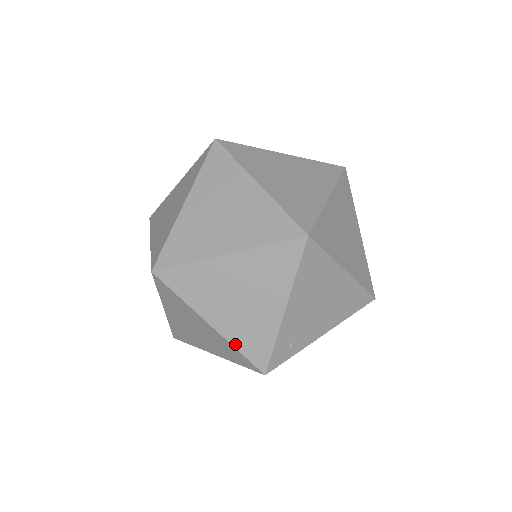
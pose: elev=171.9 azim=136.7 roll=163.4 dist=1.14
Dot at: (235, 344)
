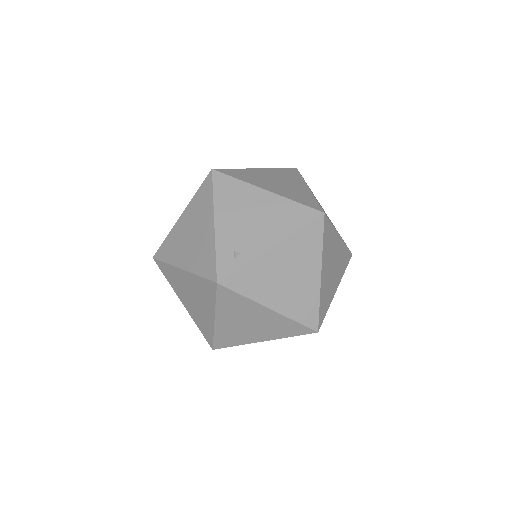
Dot at: (196, 272)
